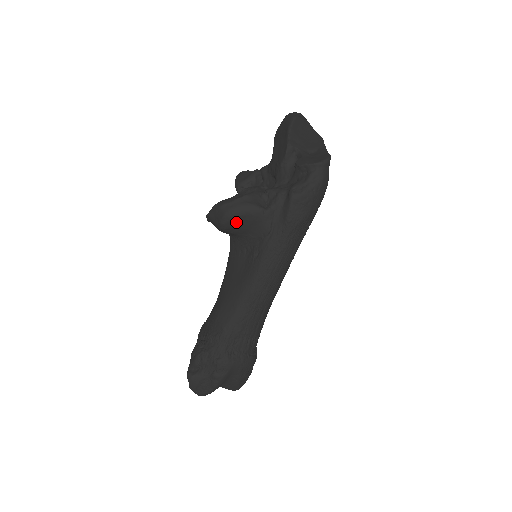
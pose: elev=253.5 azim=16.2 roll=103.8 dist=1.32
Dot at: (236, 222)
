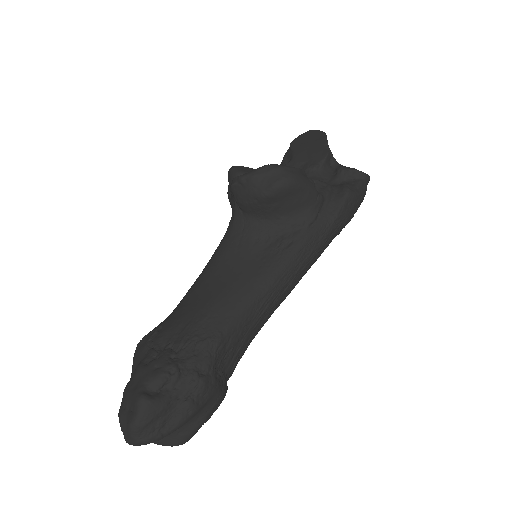
Dot at: (290, 193)
